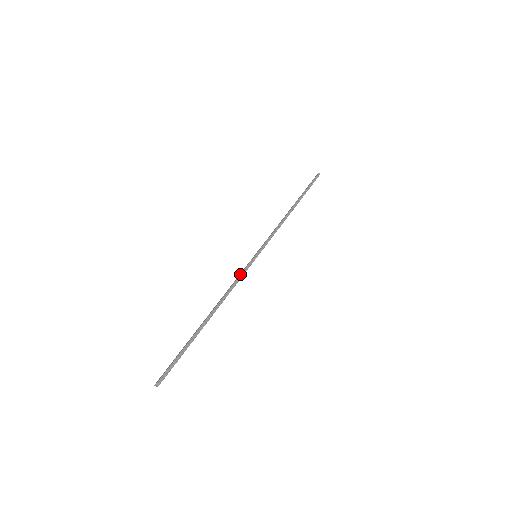
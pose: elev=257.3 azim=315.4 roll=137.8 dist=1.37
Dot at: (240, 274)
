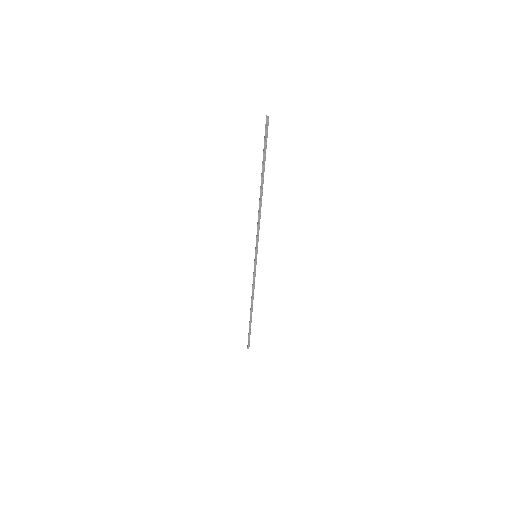
Dot at: (253, 277)
